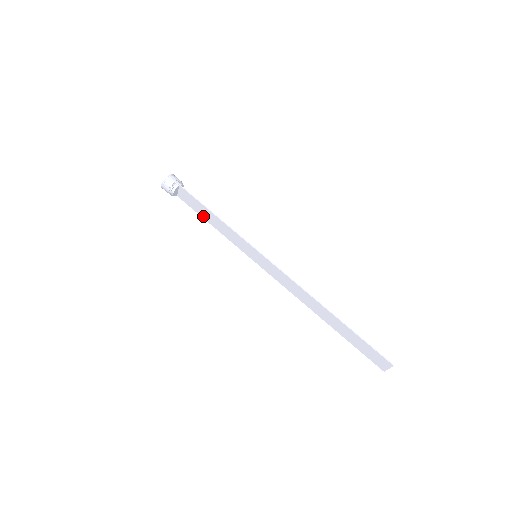
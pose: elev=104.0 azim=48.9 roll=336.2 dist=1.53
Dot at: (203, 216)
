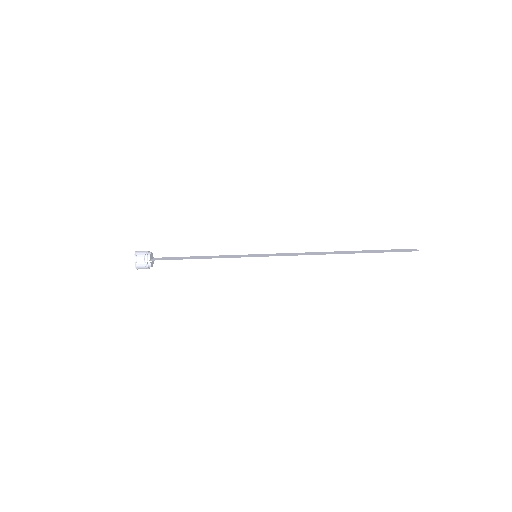
Dot at: occluded
